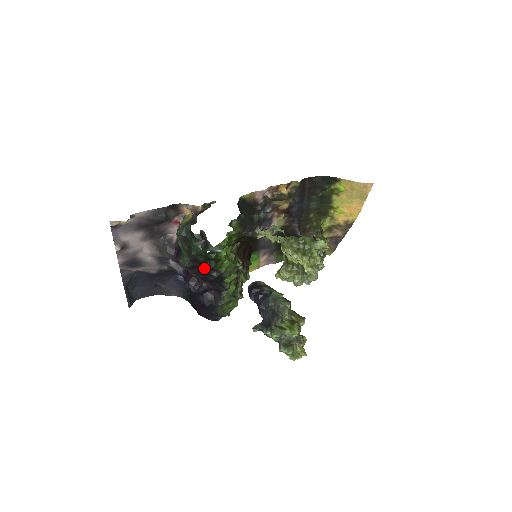
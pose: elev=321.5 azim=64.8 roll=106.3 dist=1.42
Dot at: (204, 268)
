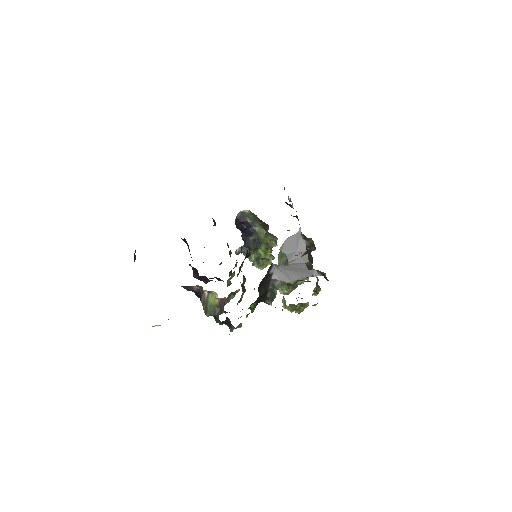
Dot at: occluded
